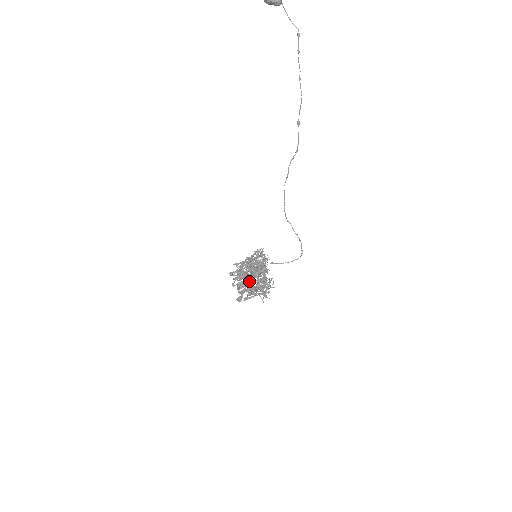
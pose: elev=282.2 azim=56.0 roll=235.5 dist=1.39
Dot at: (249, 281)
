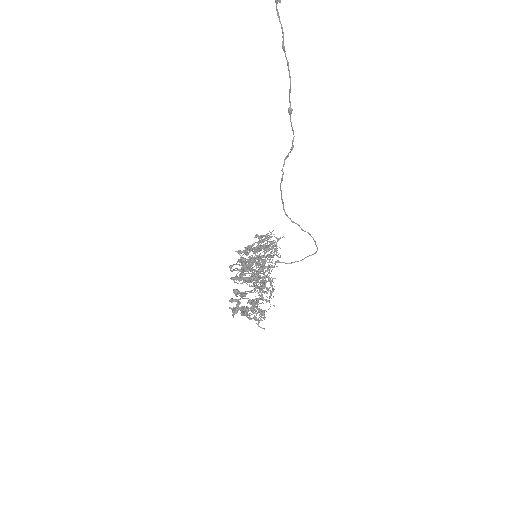
Dot at: (242, 298)
